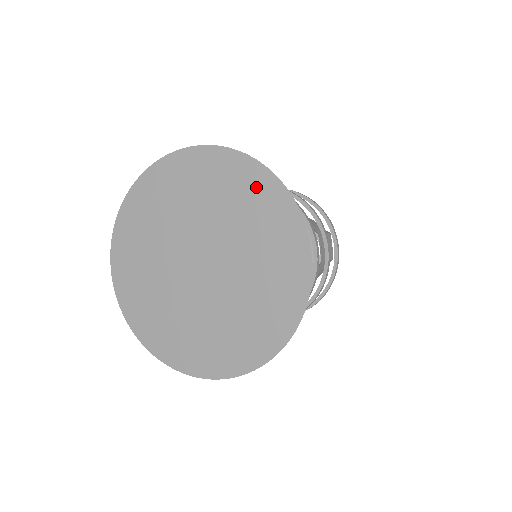
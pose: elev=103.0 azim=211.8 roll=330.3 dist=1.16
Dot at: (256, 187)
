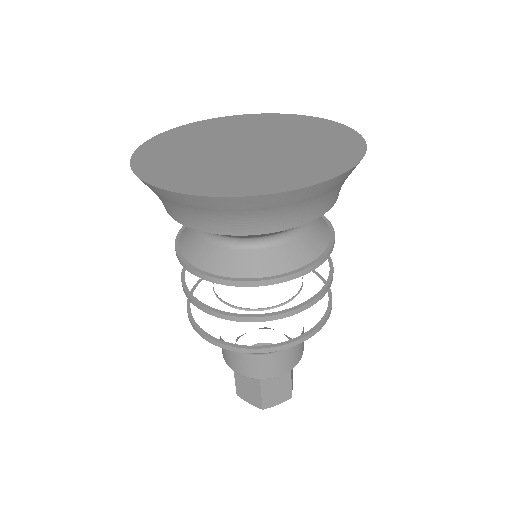
Dot at: (317, 124)
